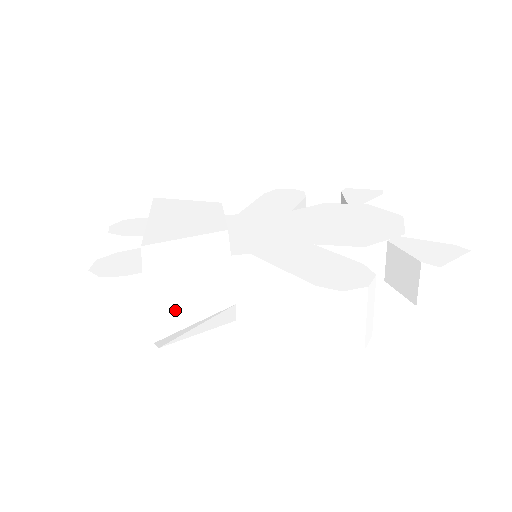
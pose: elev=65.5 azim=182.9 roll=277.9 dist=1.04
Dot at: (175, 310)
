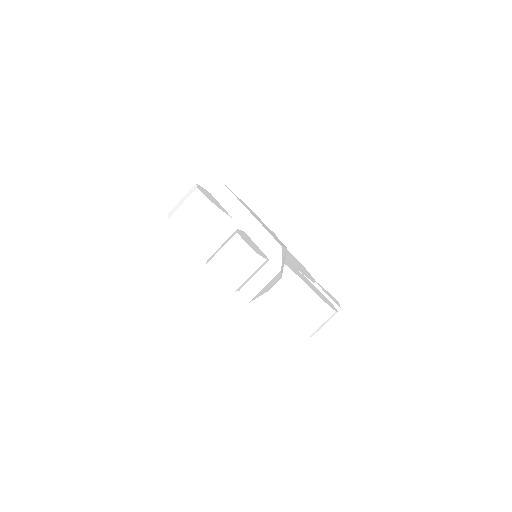
Dot at: (266, 288)
